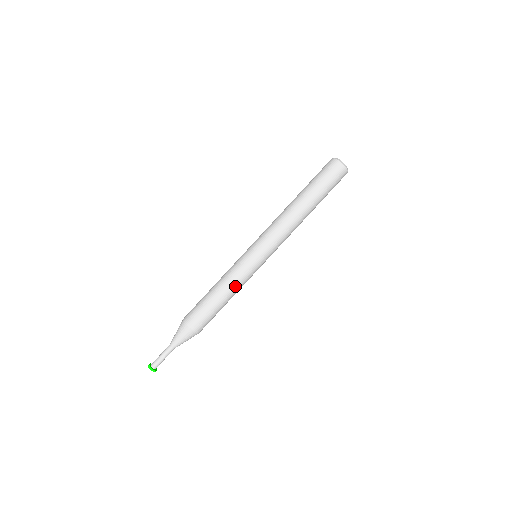
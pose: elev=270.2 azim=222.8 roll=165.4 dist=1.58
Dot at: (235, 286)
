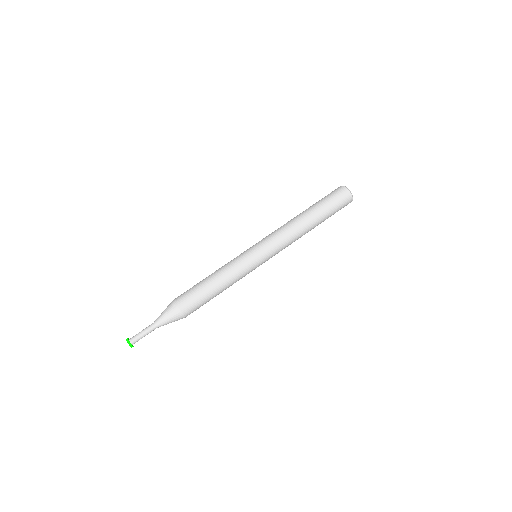
Dot at: (231, 277)
